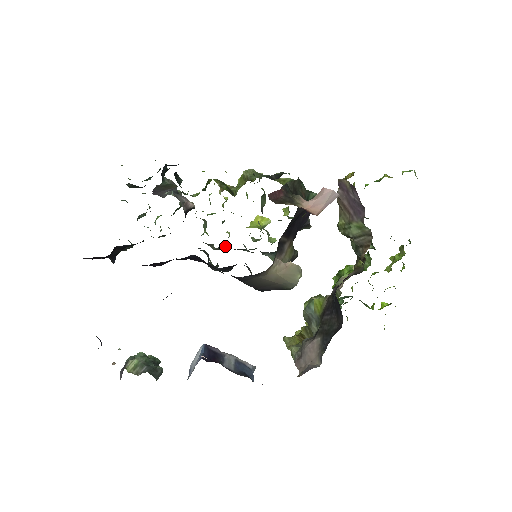
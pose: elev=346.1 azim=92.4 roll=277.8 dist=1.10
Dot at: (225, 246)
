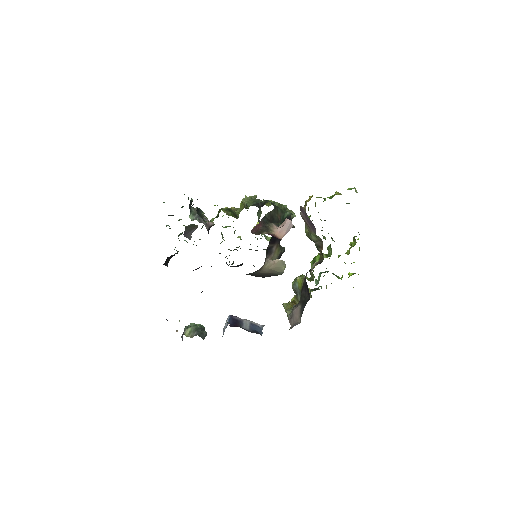
Dot at: occluded
